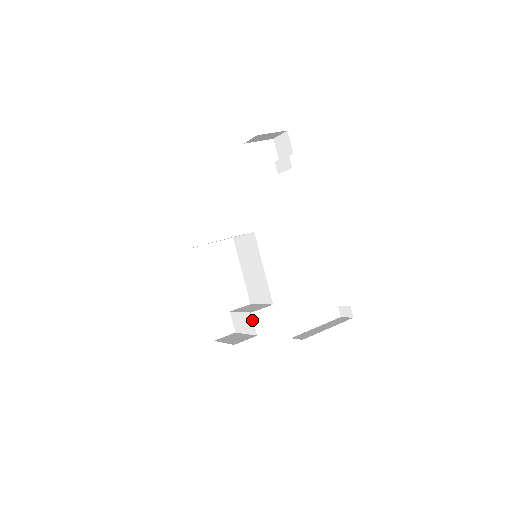
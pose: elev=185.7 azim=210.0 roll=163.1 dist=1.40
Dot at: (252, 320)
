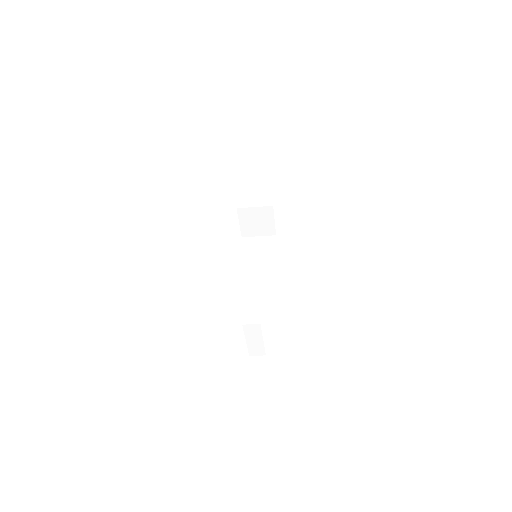
Dot at: (274, 269)
